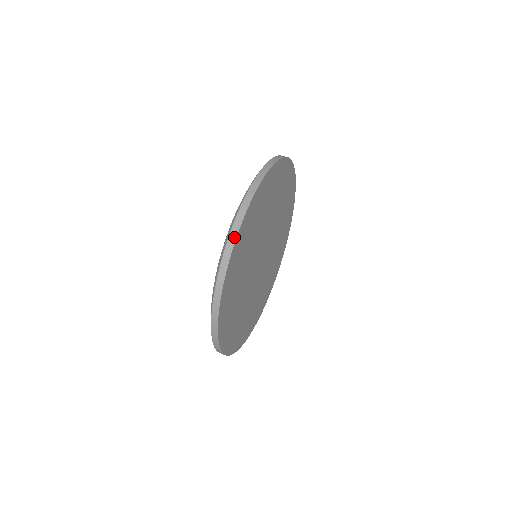
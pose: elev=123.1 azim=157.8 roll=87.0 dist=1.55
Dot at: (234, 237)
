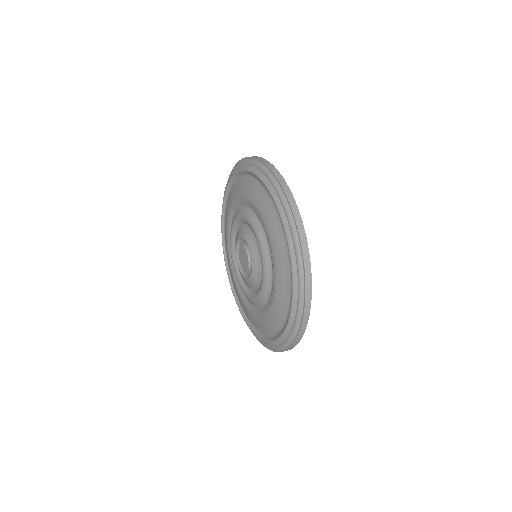
Dot at: (275, 169)
